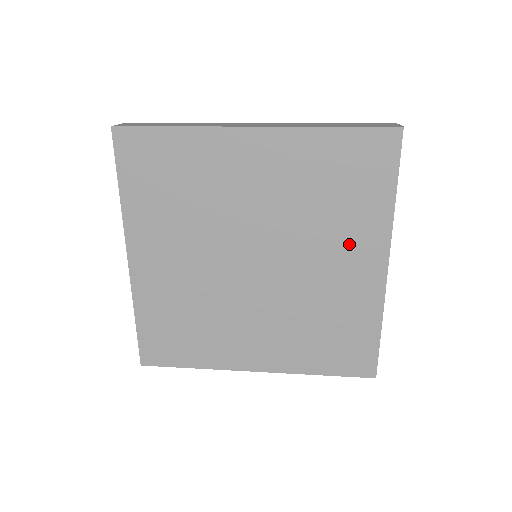
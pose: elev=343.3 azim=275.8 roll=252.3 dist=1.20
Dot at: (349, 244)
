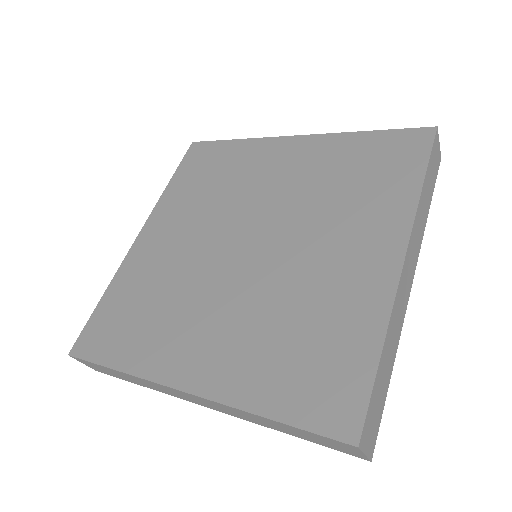
Dot at: (359, 229)
